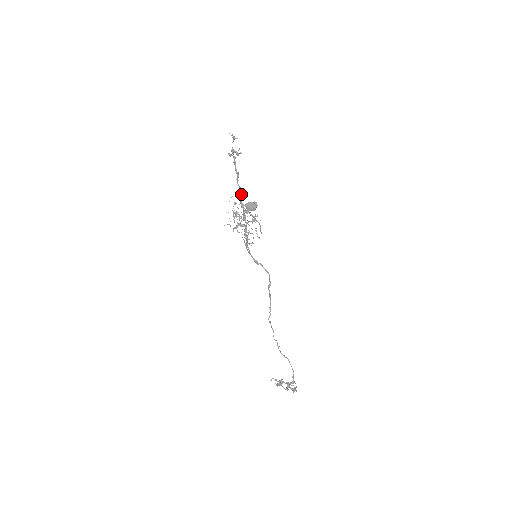
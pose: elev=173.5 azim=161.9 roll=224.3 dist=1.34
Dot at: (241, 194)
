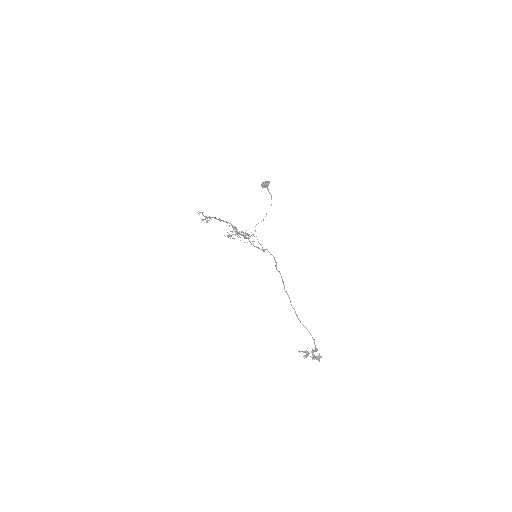
Dot at: occluded
